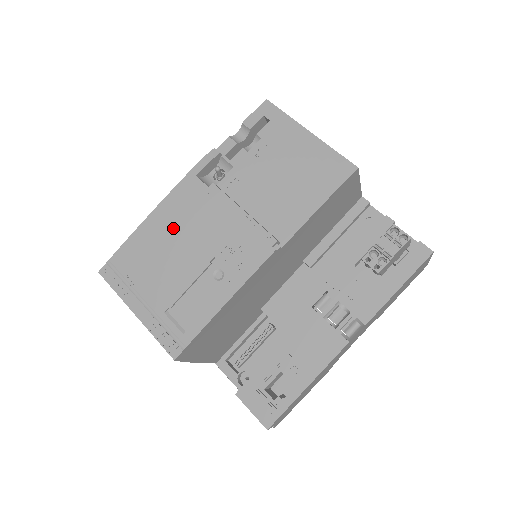
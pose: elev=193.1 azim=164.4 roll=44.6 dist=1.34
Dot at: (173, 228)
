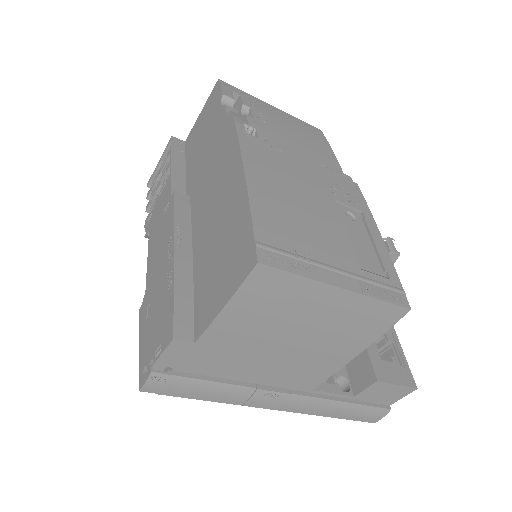
Dot at: (281, 183)
